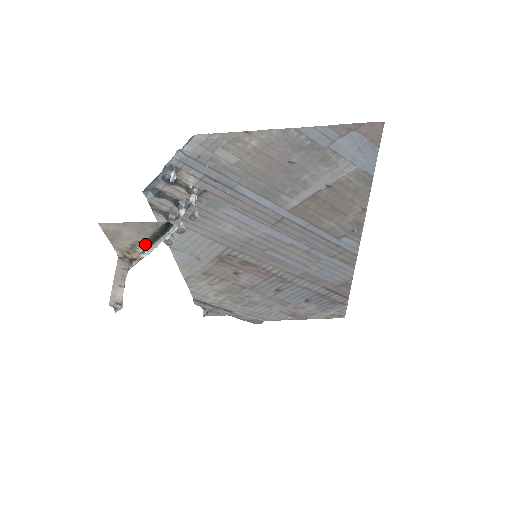
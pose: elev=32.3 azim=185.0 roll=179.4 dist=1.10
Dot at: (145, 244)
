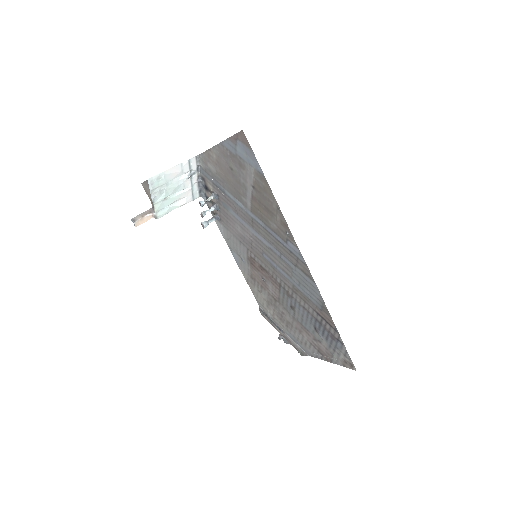
Dot at: (152, 196)
